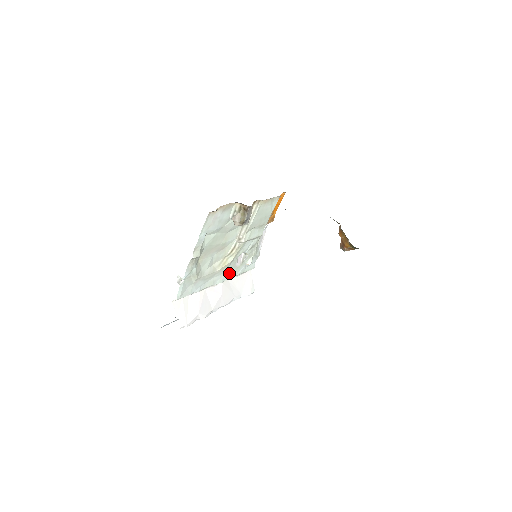
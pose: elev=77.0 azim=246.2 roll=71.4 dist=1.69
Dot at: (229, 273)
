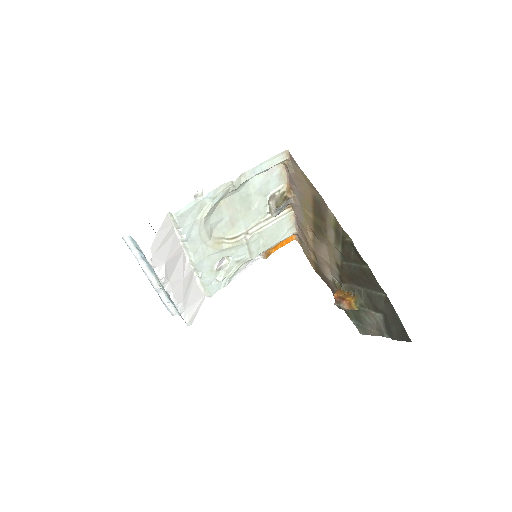
Dot at: (205, 265)
